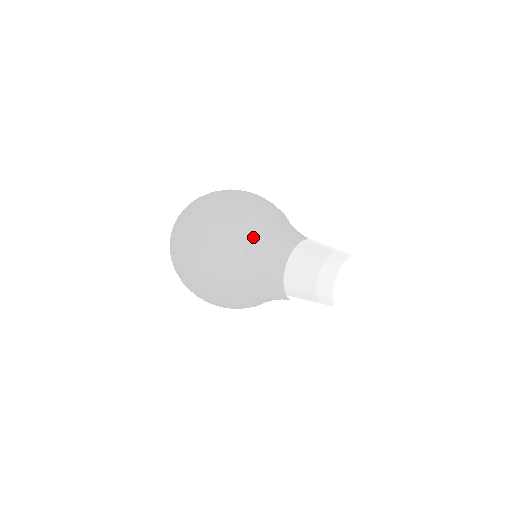
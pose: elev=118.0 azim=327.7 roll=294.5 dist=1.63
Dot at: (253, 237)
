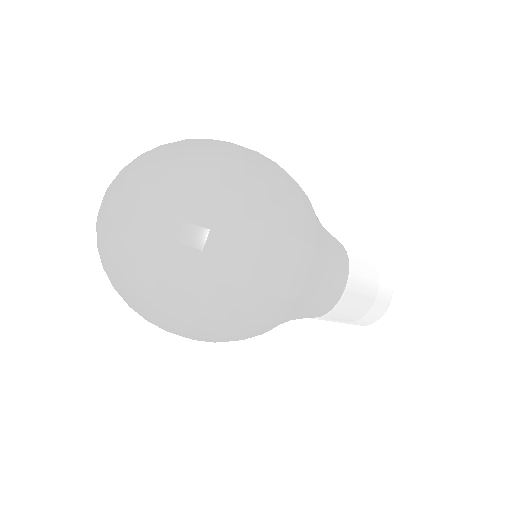
Dot at: (295, 313)
